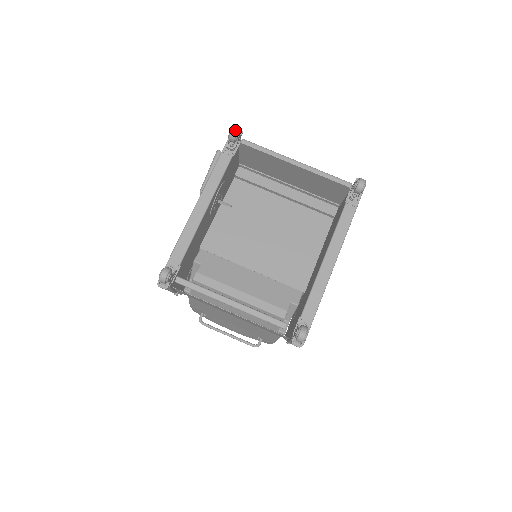
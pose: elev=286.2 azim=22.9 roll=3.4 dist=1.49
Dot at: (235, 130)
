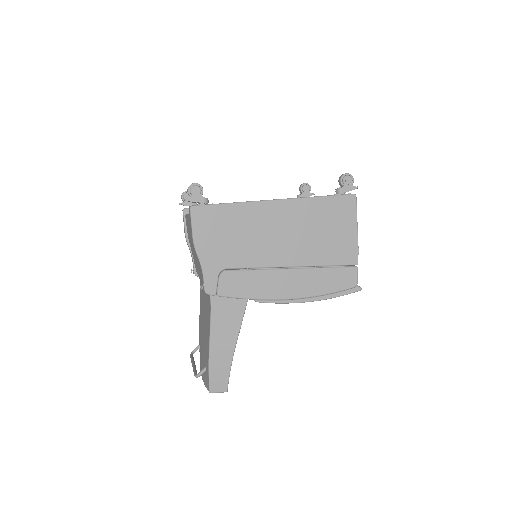
Dot at: (306, 183)
